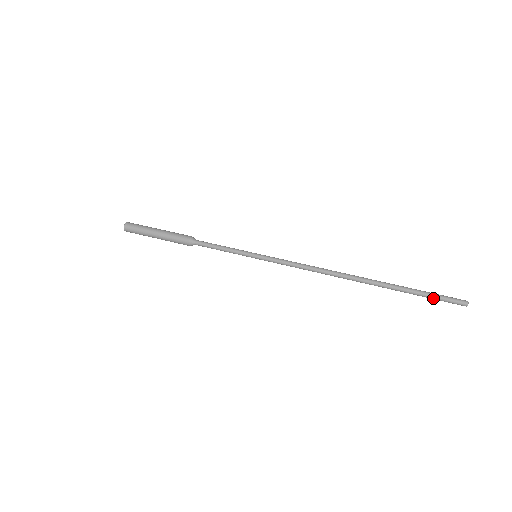
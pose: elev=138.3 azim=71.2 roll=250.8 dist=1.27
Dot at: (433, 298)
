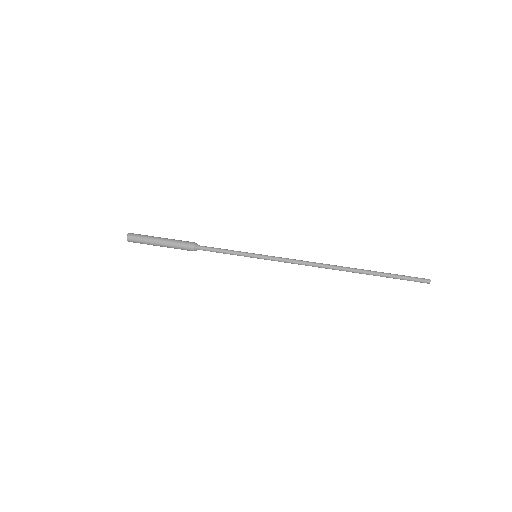
Dot at: occluded
